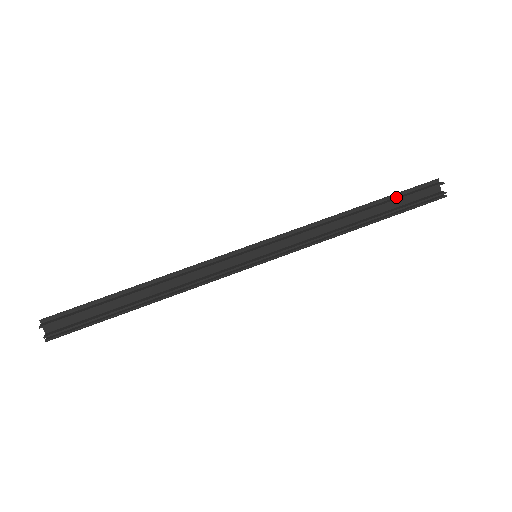
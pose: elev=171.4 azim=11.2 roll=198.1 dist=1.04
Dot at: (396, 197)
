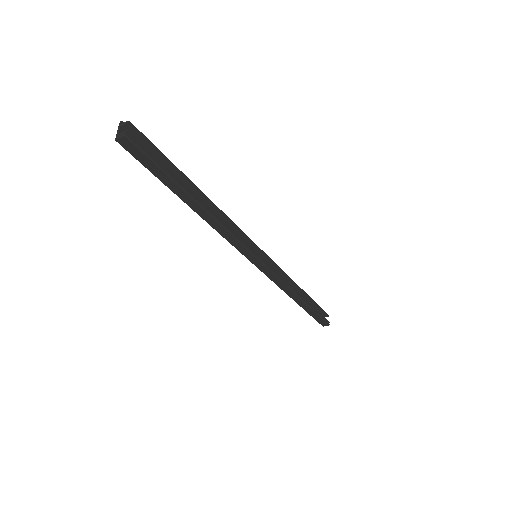
Dot at: (311, 302)
